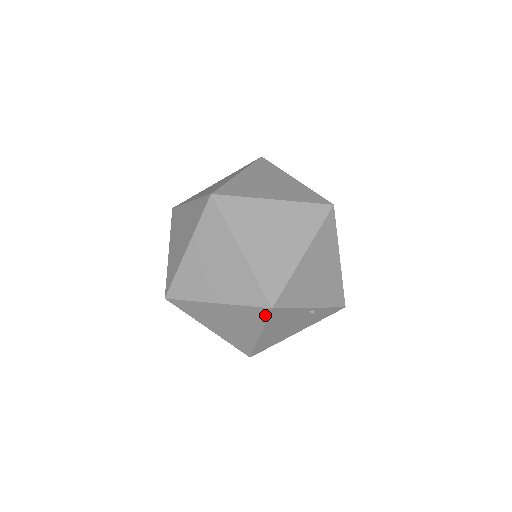
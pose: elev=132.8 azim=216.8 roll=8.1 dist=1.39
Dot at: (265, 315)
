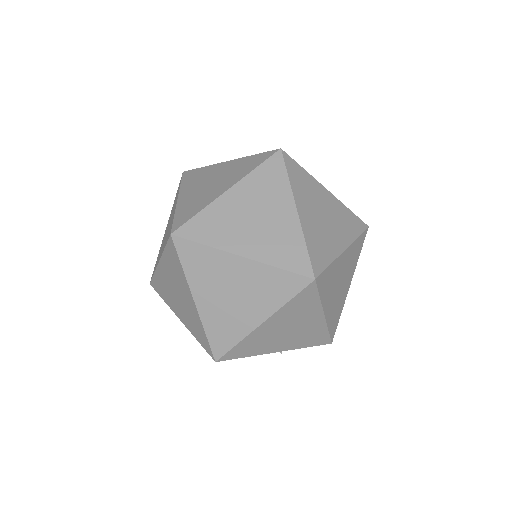
Dot at: occluded
